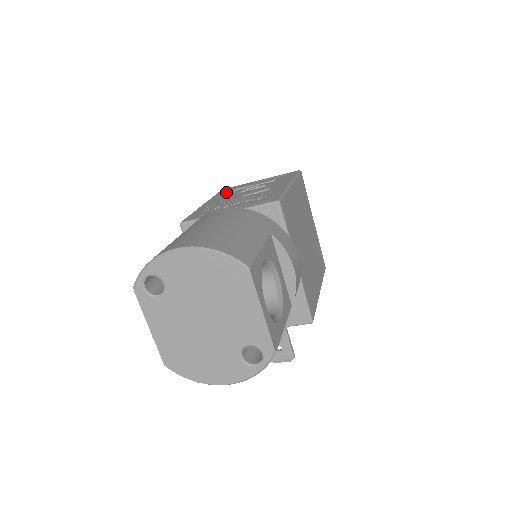
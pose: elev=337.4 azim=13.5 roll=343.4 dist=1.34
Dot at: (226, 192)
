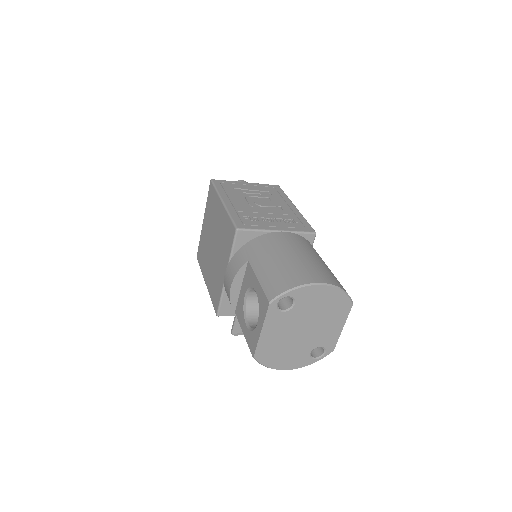
Dot at: (228, 189)
